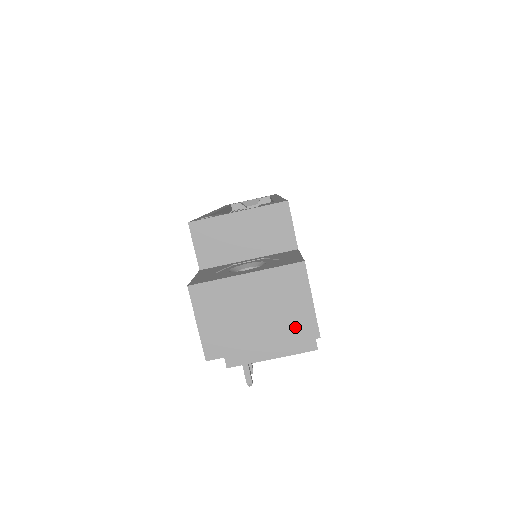
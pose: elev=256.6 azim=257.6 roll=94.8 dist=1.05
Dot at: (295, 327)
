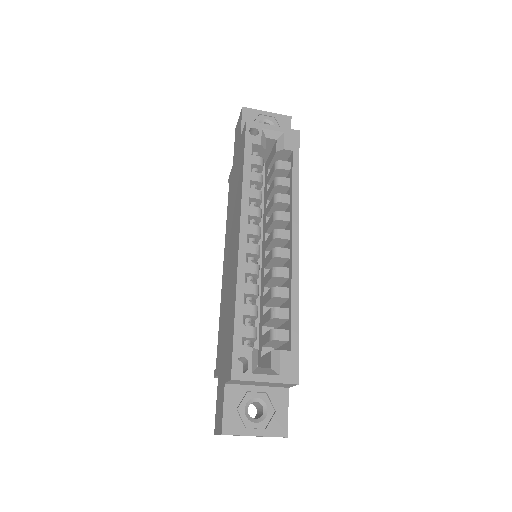
Dot at: occluded
